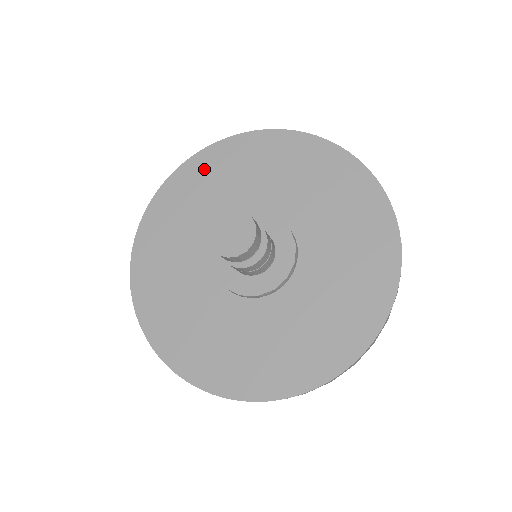
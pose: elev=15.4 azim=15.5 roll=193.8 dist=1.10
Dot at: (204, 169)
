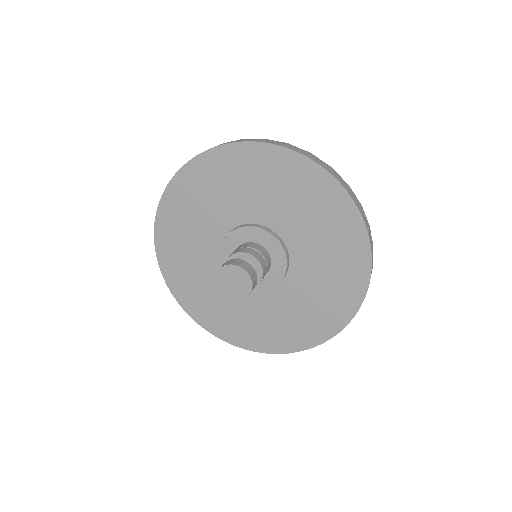
Dot at: (257, 163)
